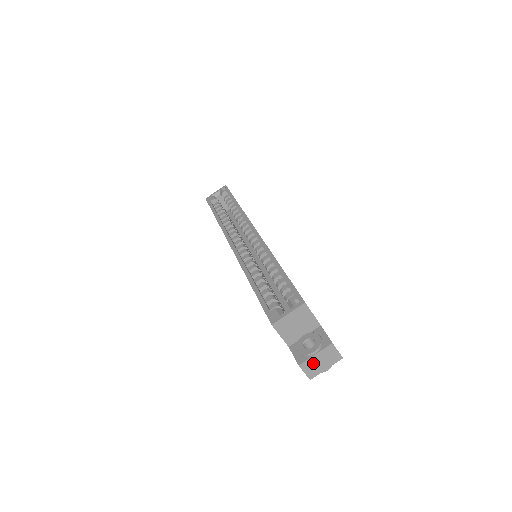
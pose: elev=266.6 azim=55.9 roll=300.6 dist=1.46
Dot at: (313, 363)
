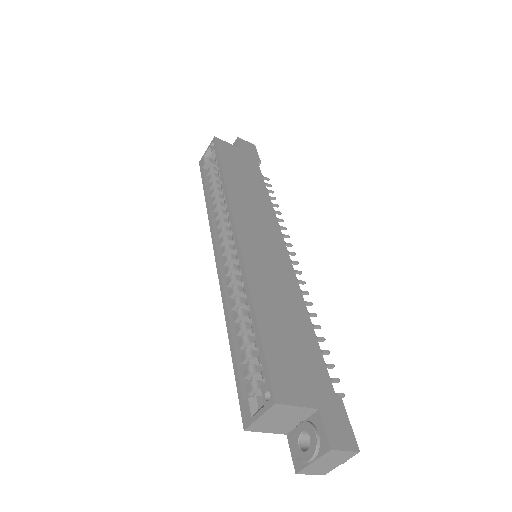
Dot at: (316, 467)
